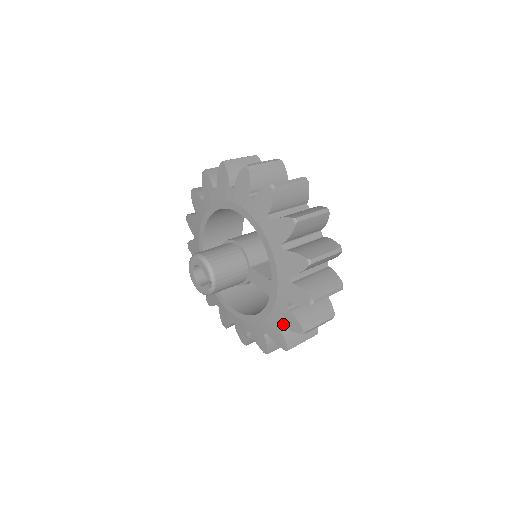
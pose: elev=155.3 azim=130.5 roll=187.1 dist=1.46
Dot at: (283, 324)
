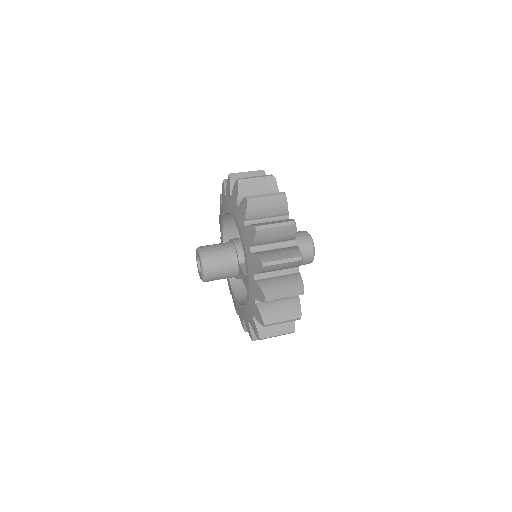
Dot at: (254, 315)
